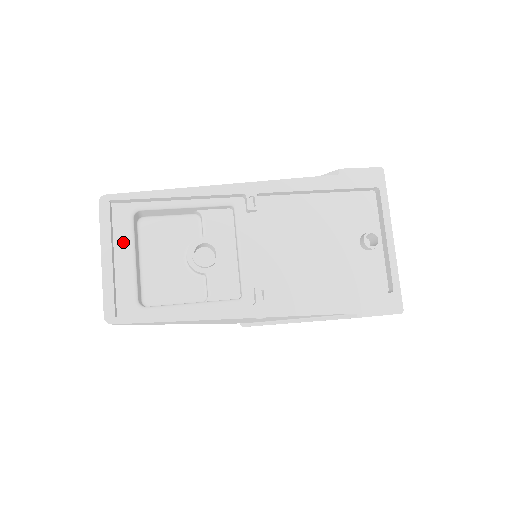
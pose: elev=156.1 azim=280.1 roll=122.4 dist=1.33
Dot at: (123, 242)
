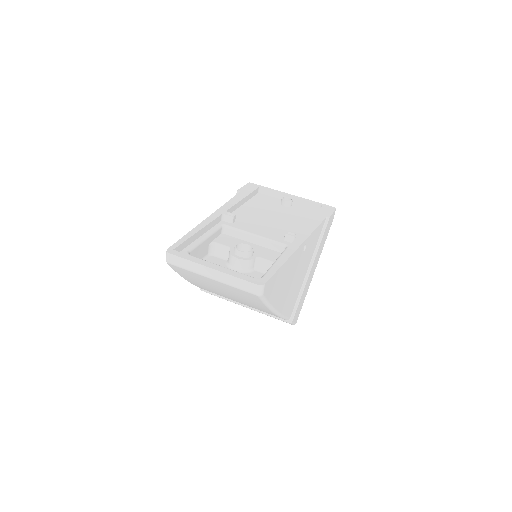
Dot at: occluded
